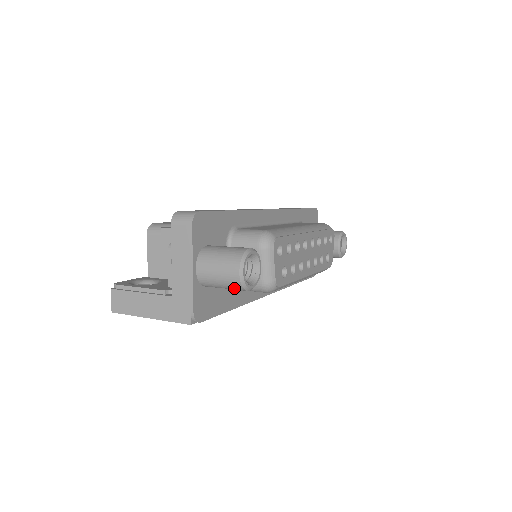
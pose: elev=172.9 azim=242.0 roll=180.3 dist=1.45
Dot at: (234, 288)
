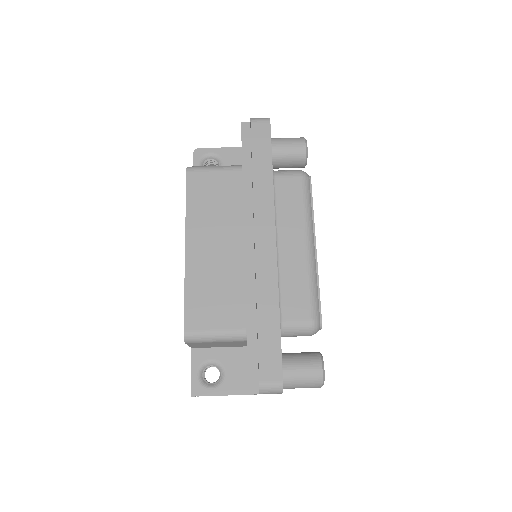
Dot at: occluded
